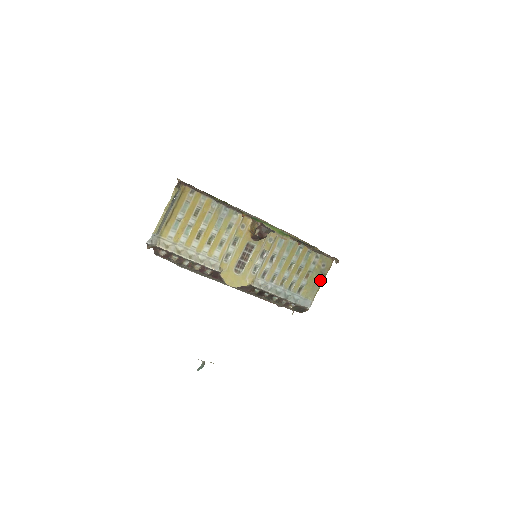
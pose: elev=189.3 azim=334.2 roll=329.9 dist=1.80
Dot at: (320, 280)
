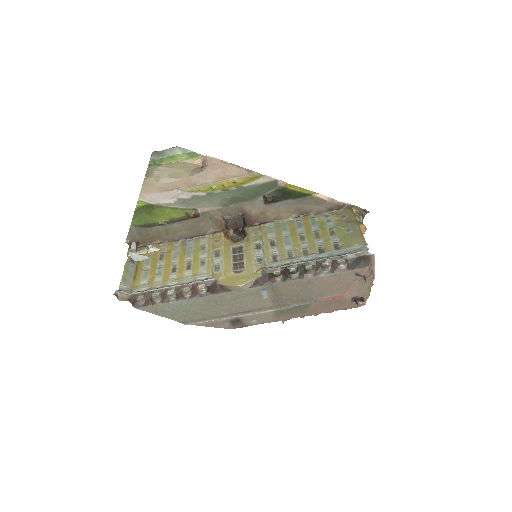
Dot at: (354, 228)
